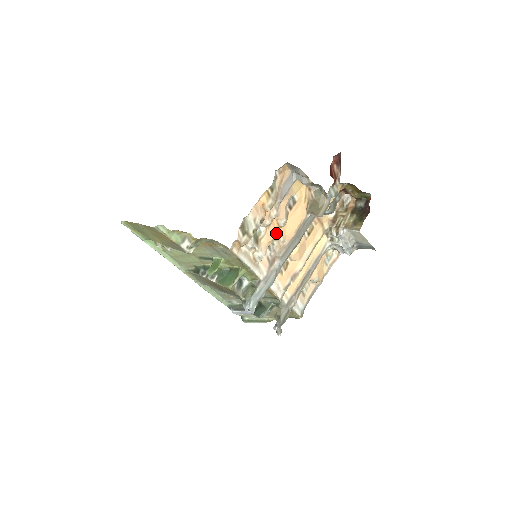
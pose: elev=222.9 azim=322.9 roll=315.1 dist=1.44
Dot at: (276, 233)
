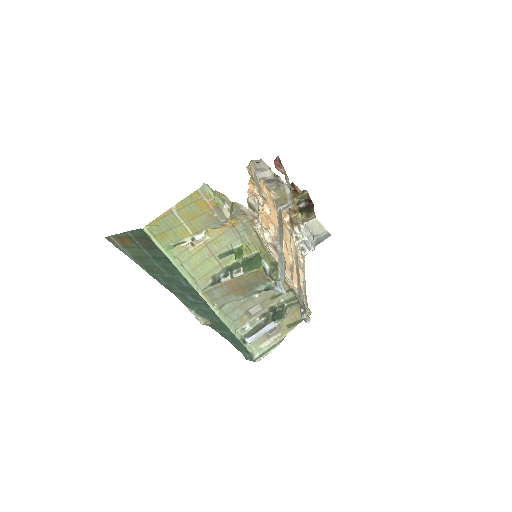
Dot at: (267, 221)
